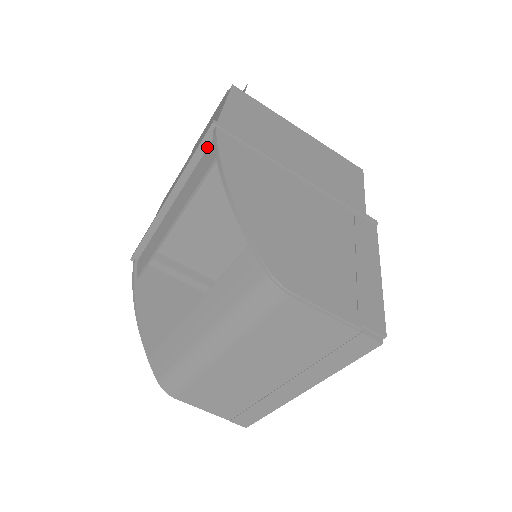
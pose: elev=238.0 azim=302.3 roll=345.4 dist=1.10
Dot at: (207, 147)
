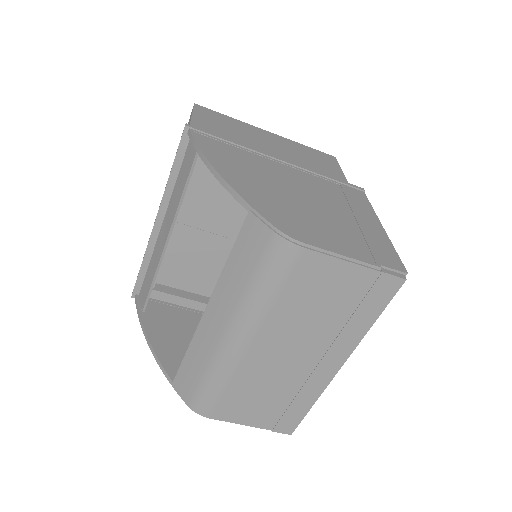
Dot at: (185, 152)
